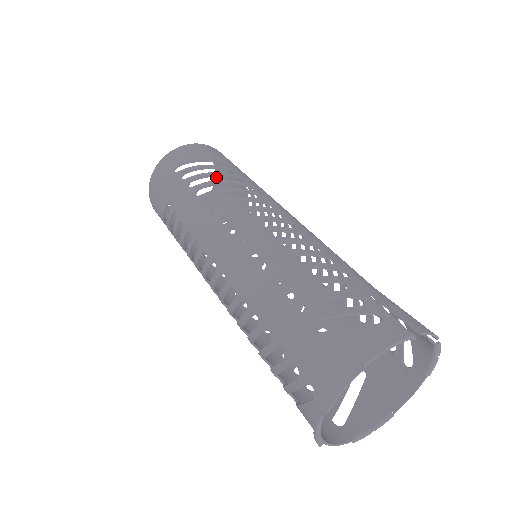
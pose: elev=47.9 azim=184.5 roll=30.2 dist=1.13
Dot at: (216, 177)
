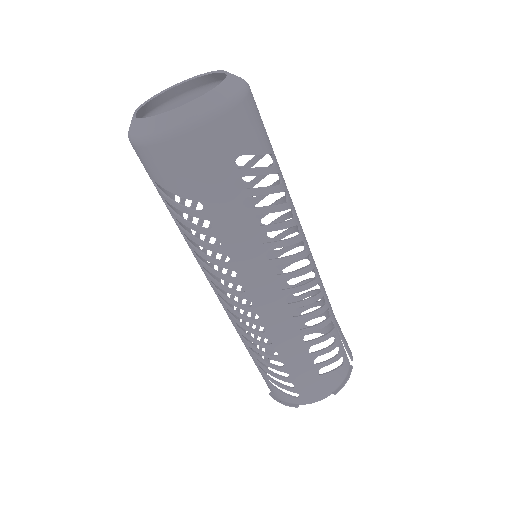
Dot at: (204, 76)
